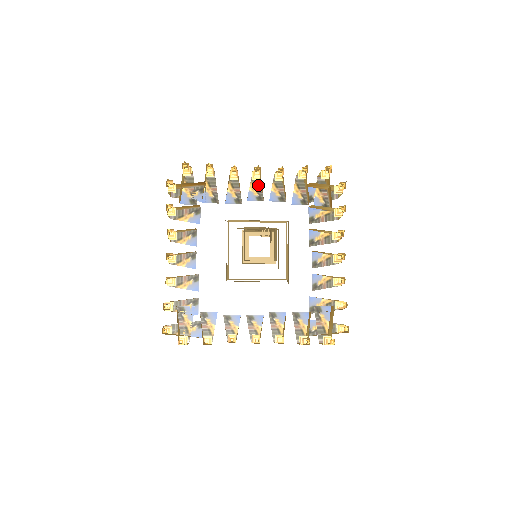
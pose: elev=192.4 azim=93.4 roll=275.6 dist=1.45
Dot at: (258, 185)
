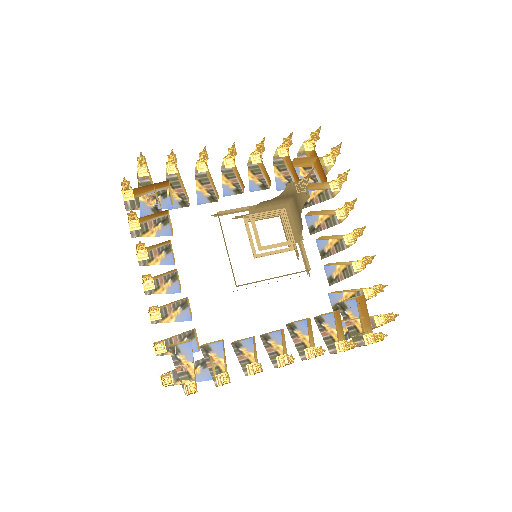
Dot at: (231, 176)
